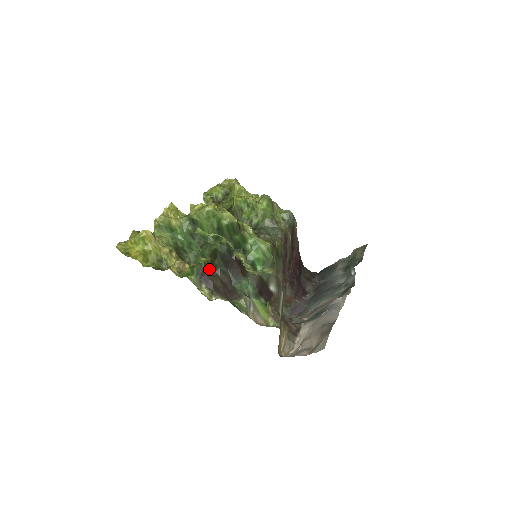
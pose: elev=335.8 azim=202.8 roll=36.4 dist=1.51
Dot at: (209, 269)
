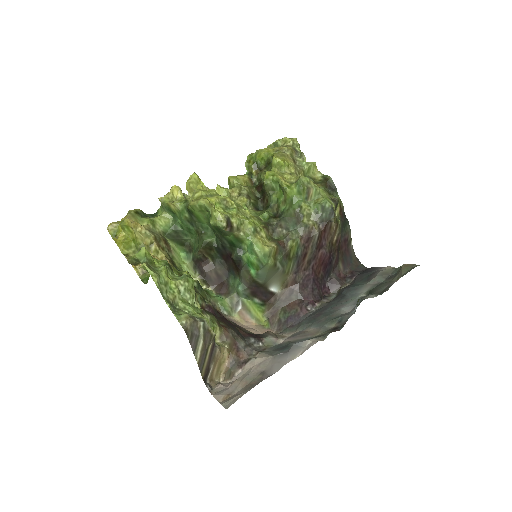
Dot at: (204, 258)
